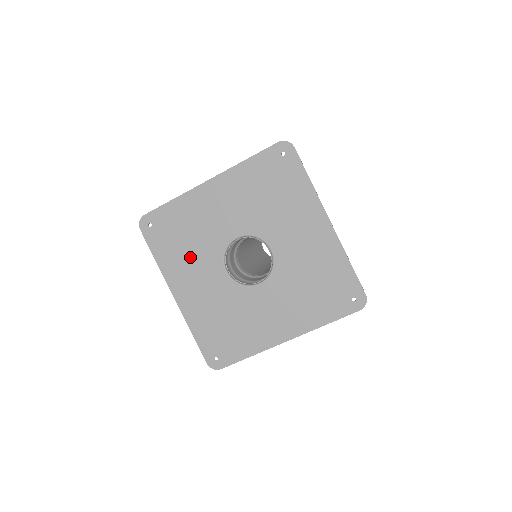
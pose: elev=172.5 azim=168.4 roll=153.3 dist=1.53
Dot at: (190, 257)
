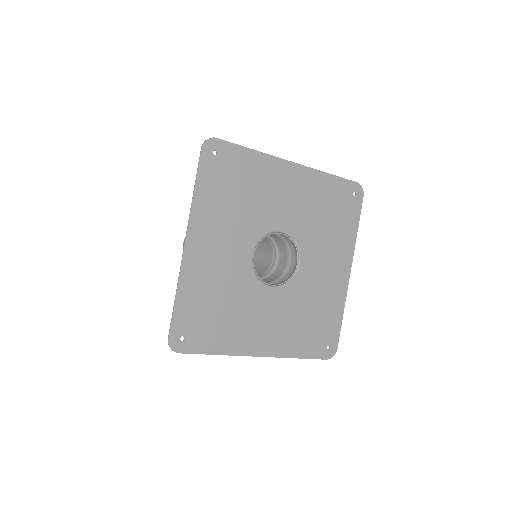
Dot at: (231, 216)
